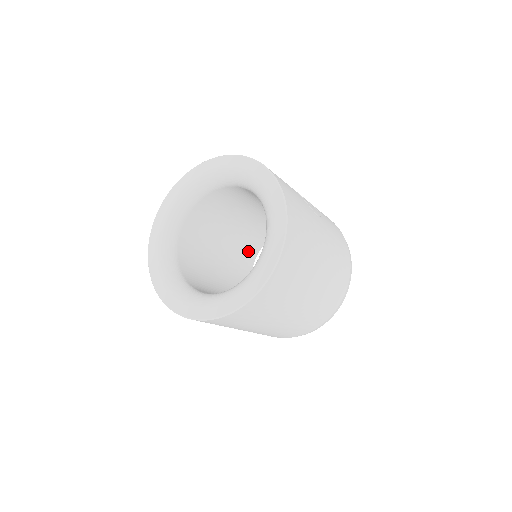
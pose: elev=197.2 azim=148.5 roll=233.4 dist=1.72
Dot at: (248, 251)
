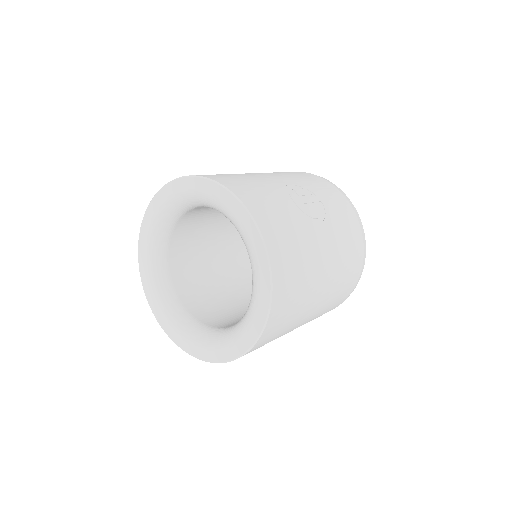
Dot at: occluded
